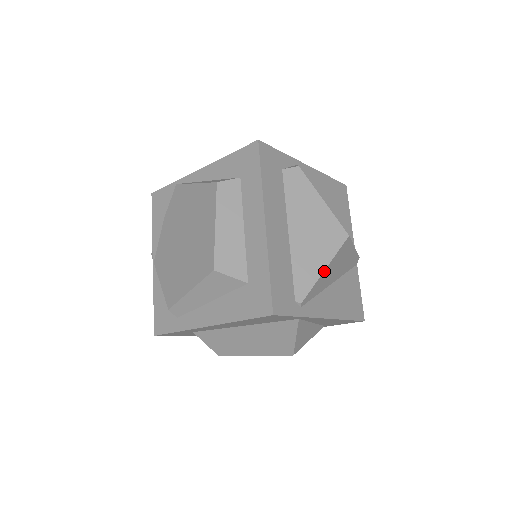
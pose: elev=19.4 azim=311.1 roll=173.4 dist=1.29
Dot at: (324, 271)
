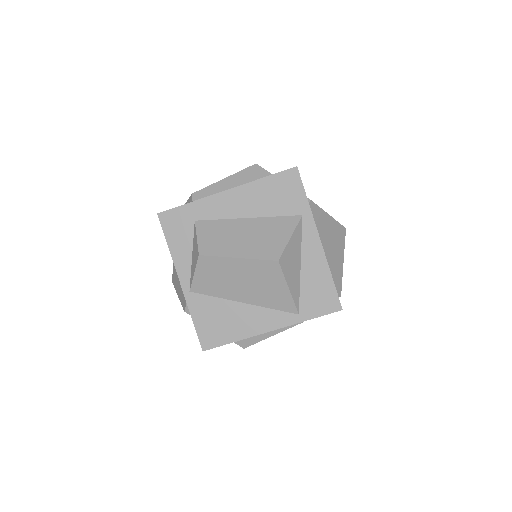
Dot at: (328, 215)
